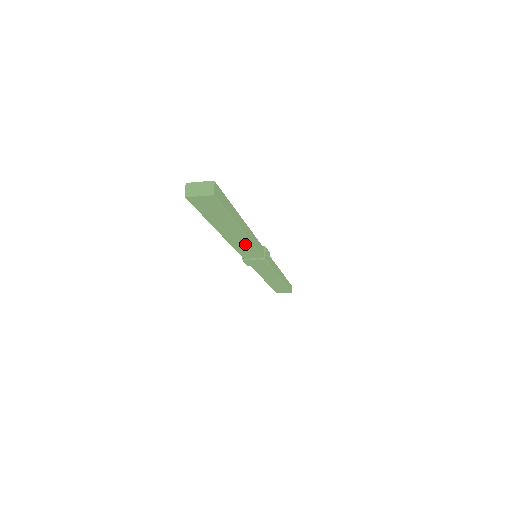
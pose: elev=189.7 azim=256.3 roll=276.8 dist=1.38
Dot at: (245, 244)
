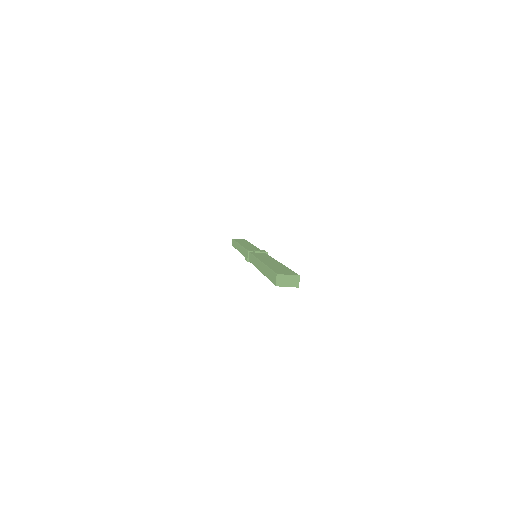
Dot at: occluded
